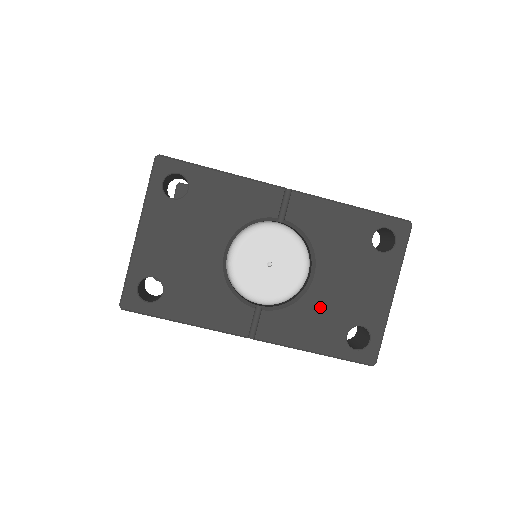
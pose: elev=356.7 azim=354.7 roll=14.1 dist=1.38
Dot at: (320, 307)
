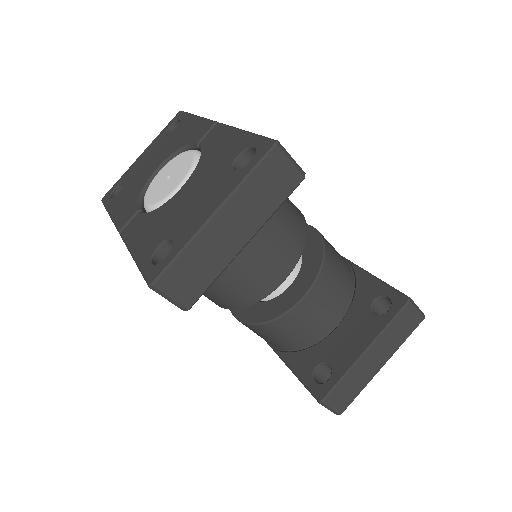
Dot at: (164, 216)
